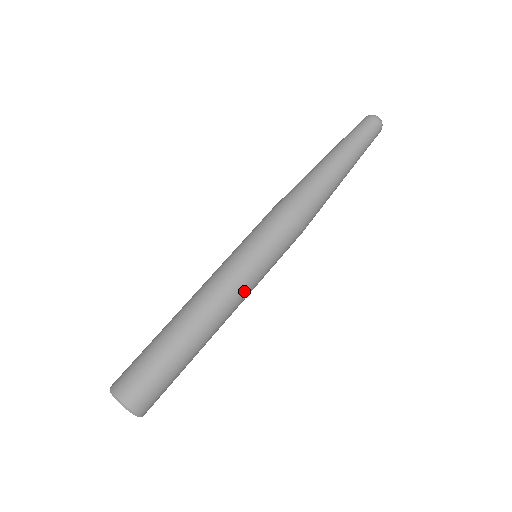
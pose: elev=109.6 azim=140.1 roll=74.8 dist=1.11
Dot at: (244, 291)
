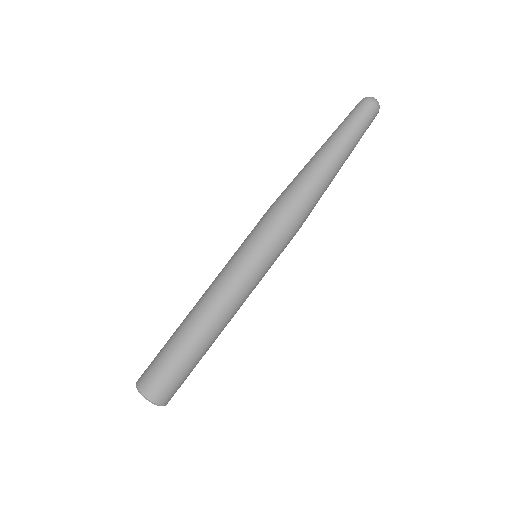
Dot at: occluded
